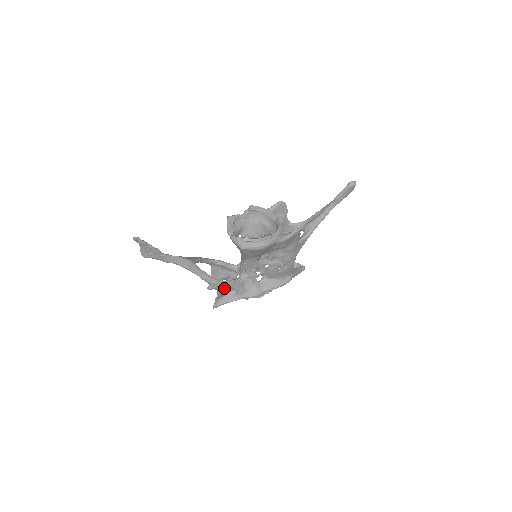
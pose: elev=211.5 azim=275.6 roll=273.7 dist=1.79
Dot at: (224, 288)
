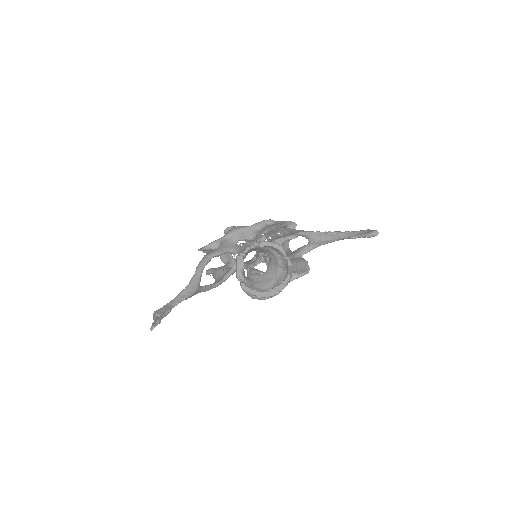
Dot at: occluded
